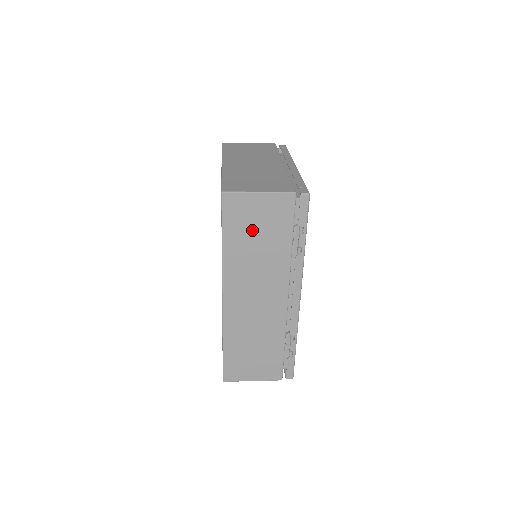
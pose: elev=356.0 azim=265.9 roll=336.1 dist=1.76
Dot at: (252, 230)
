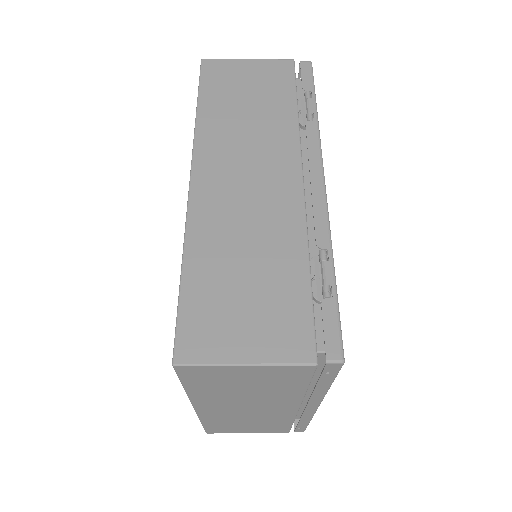
Dot at: (239, 93)
